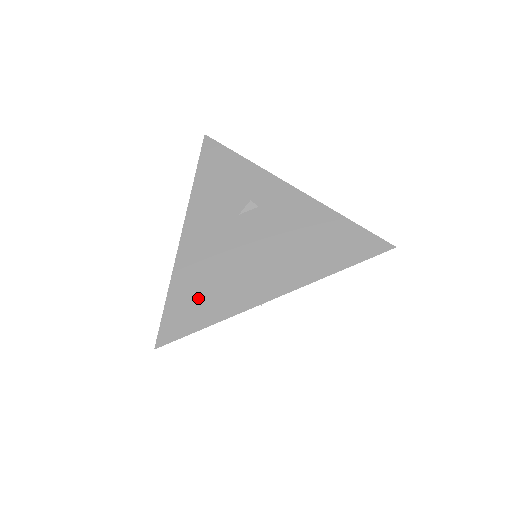
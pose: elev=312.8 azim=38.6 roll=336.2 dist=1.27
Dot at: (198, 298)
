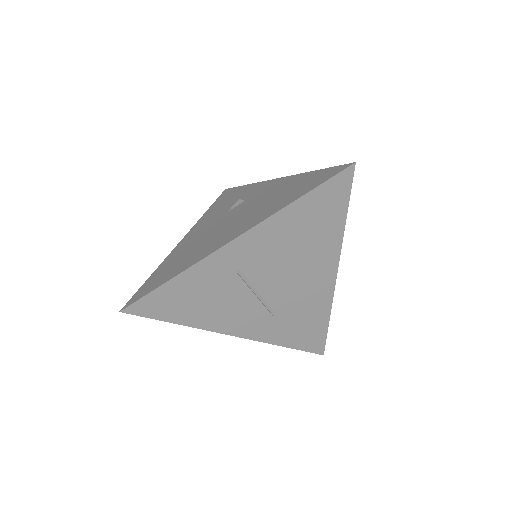
Dot at: (171, 268)
